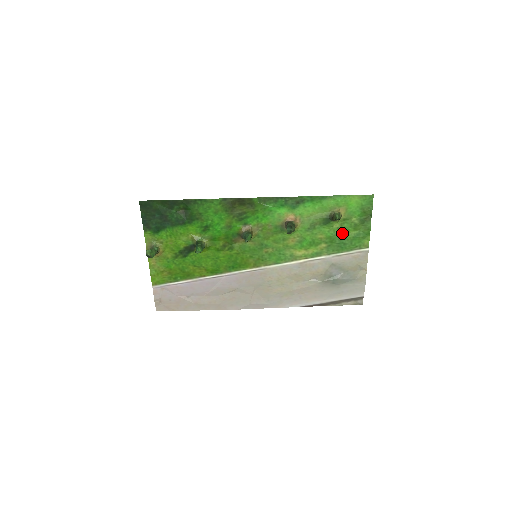
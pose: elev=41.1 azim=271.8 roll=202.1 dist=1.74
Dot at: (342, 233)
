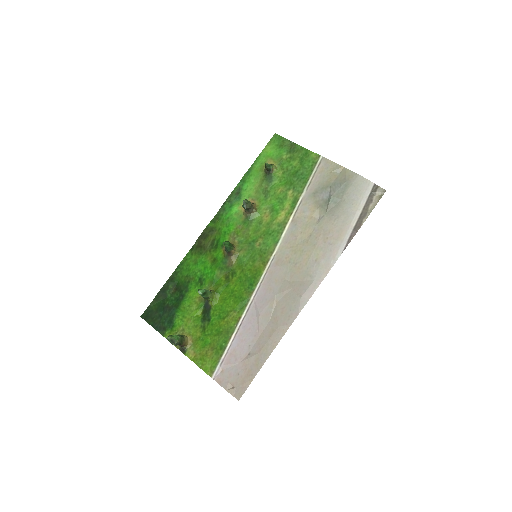
Dot at: (290, 172)
